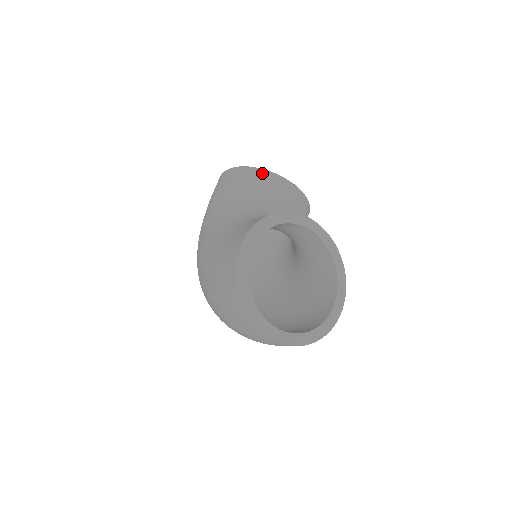
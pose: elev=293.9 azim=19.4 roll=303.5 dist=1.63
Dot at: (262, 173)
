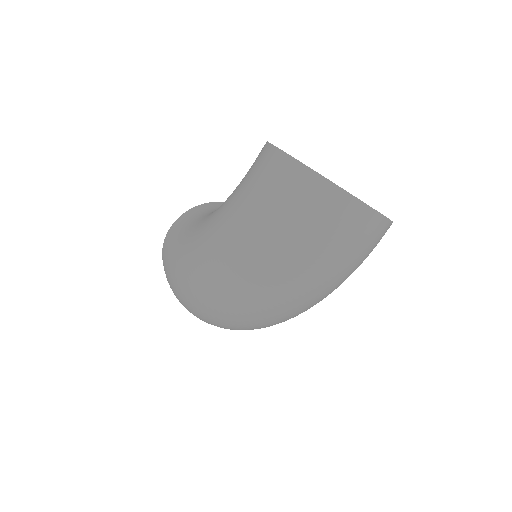
Dot at: (213, 203)
